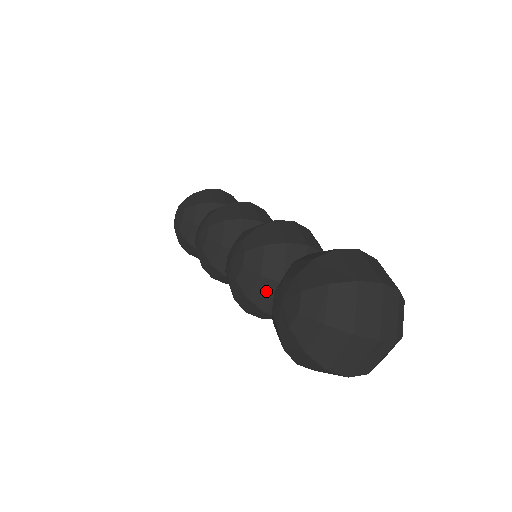
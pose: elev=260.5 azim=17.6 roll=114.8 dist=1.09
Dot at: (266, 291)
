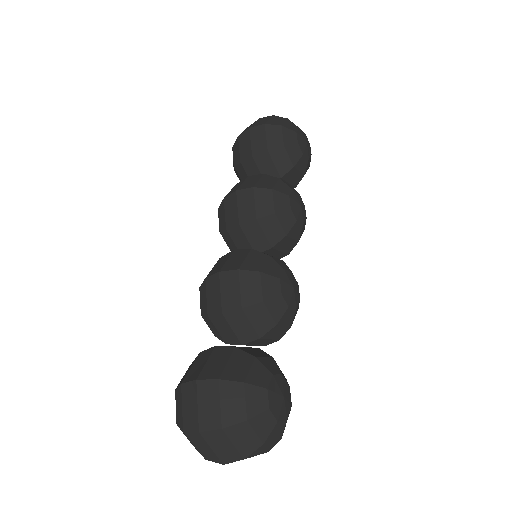
Dot at: occluded
